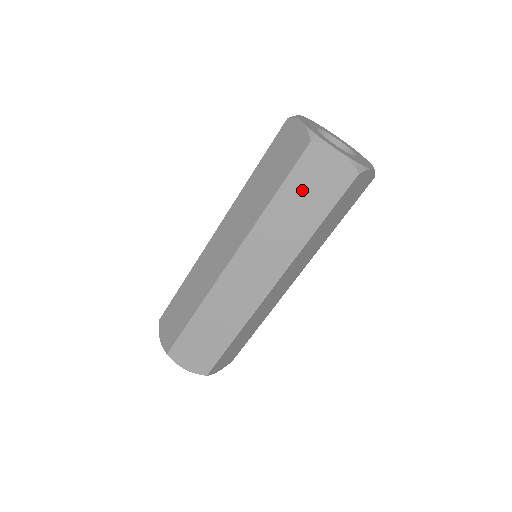
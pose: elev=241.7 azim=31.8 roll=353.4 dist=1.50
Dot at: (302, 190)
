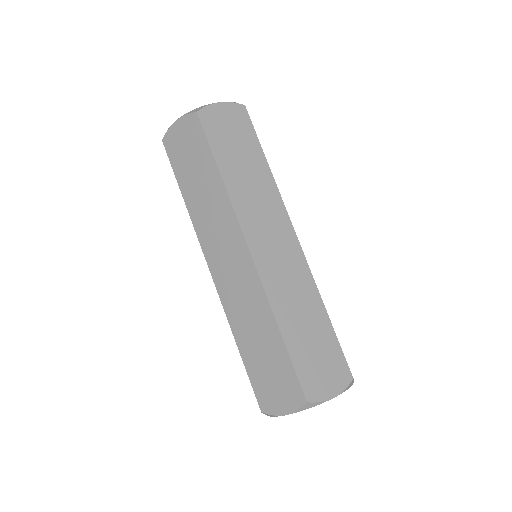
Dot at: (187, 167)
